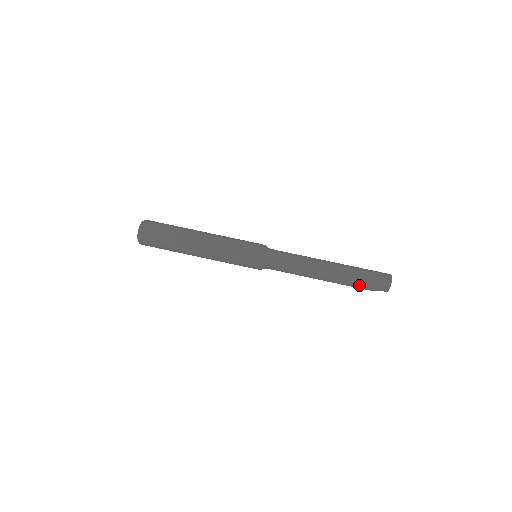
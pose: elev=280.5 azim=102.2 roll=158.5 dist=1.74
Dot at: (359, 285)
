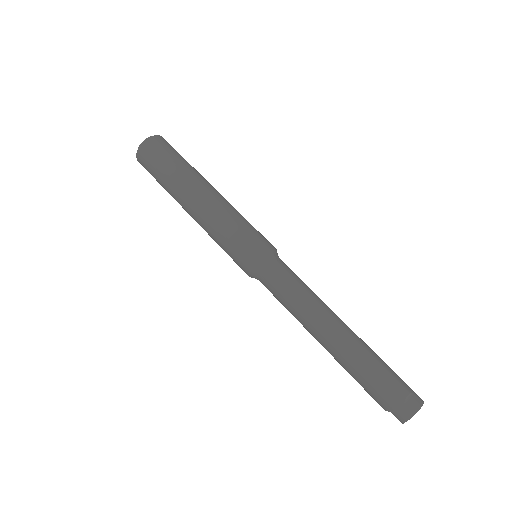
Dot at: (366, 384)
